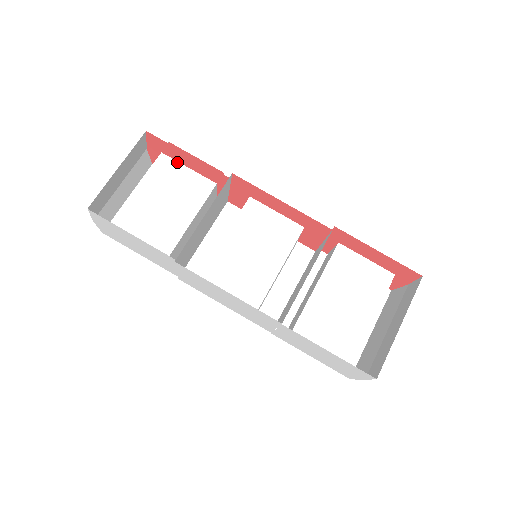
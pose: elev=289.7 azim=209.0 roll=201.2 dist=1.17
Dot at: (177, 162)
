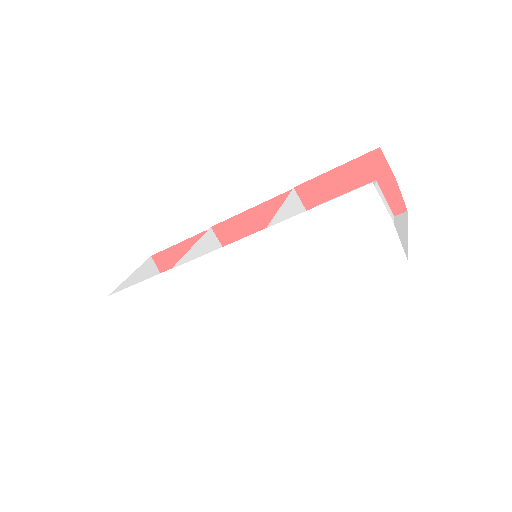
Dot at: occluded
